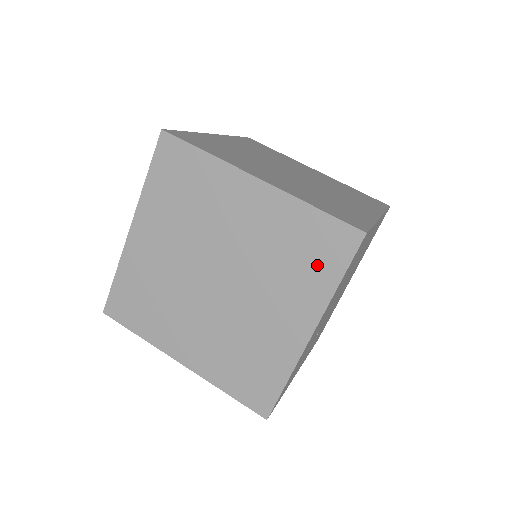
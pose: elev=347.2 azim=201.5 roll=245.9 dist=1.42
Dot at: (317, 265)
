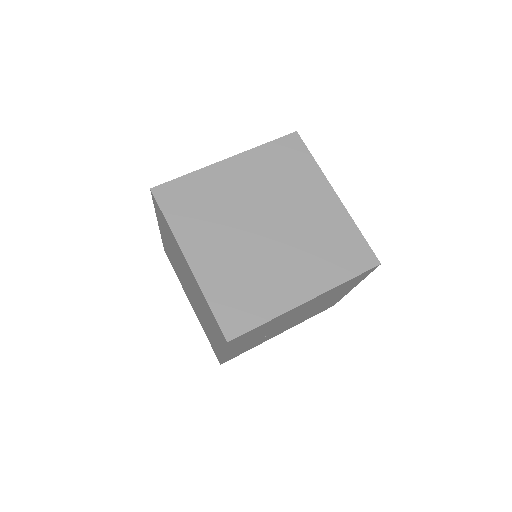
Dot at: (216, 330)
